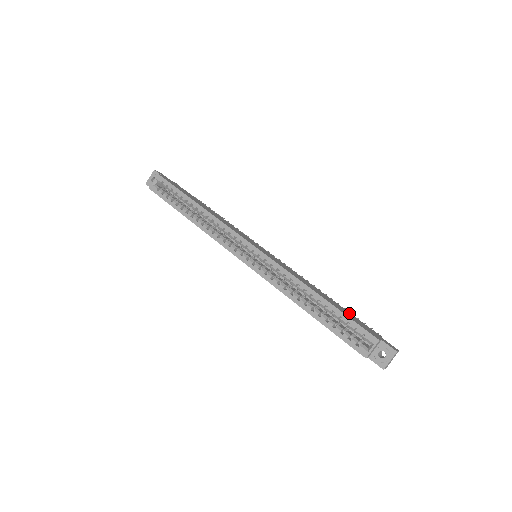
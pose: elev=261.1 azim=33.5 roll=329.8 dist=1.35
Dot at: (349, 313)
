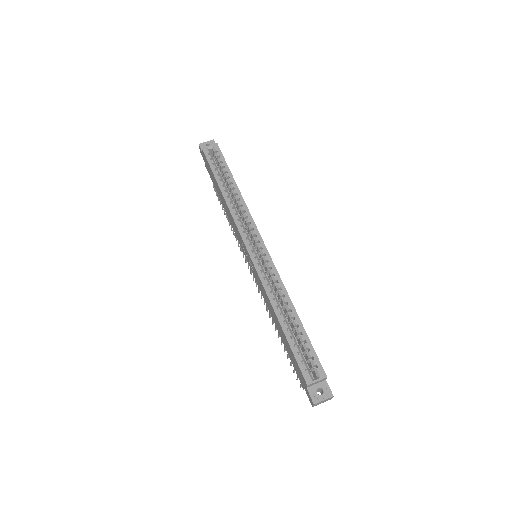
Dot at: occluded
